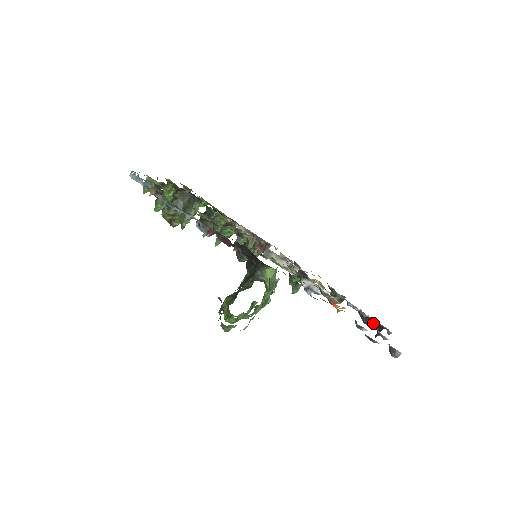
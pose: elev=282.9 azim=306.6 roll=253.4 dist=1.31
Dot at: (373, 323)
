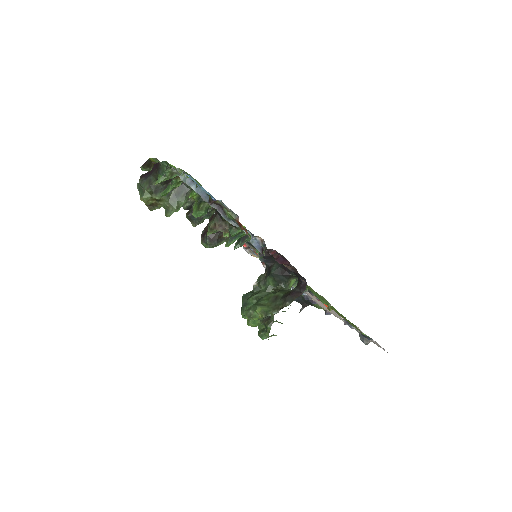
Dot at: (301, 300)
